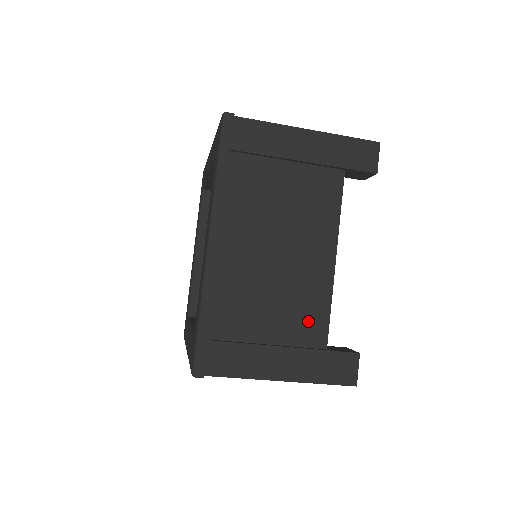
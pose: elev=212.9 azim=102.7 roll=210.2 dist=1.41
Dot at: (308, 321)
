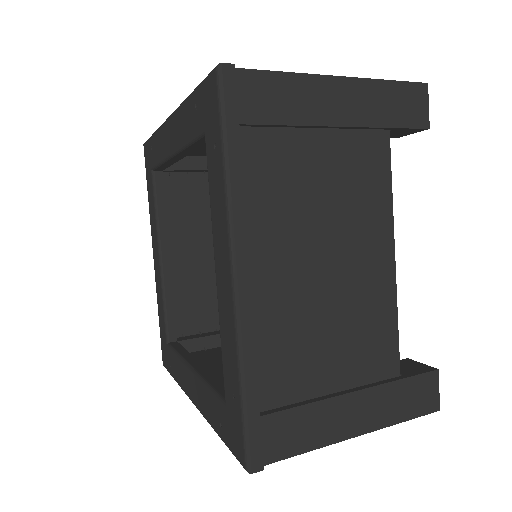
Dot at: (375, 347)
